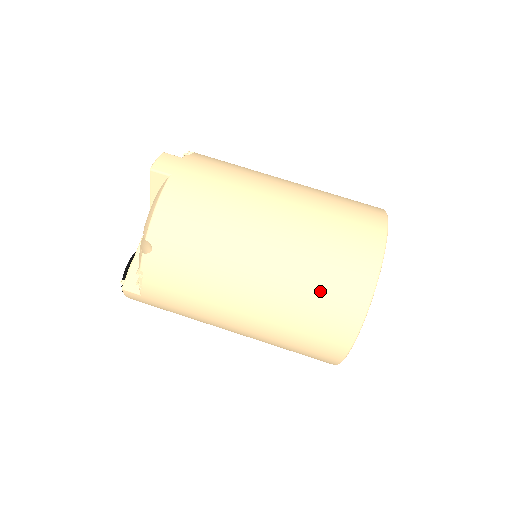
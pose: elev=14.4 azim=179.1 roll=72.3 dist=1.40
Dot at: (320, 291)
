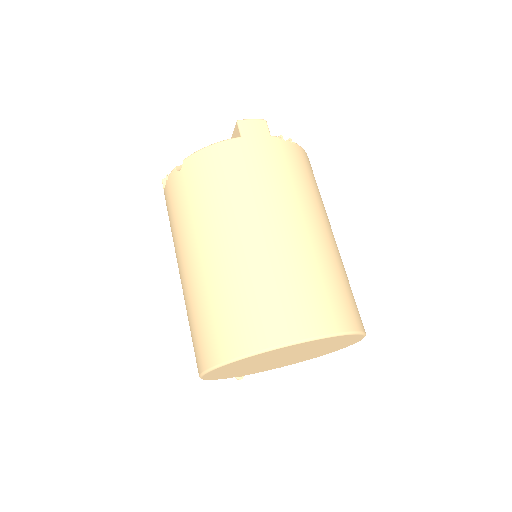
Dot at: (218, 312)
